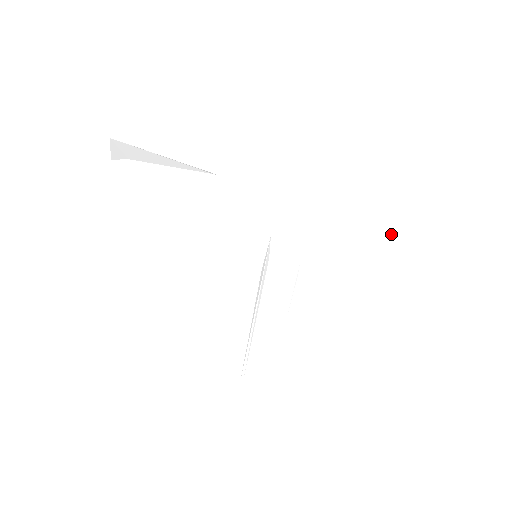
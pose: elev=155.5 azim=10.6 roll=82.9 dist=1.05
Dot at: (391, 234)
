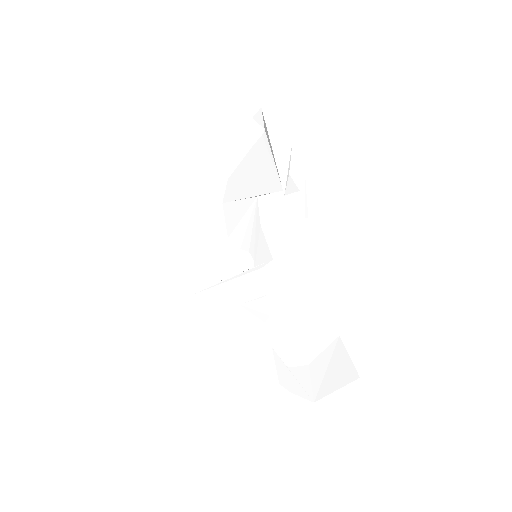
Dot at: (314, 361)
